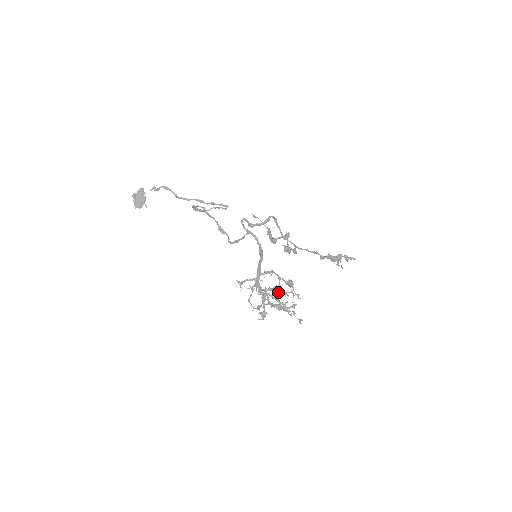
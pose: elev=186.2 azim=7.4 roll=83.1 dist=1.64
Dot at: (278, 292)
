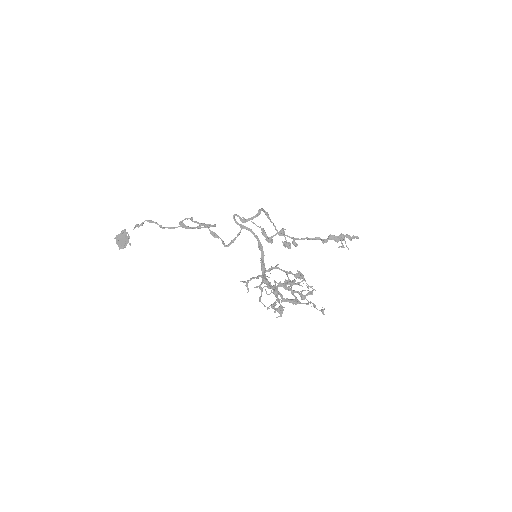
Dot at: (289, 284)
